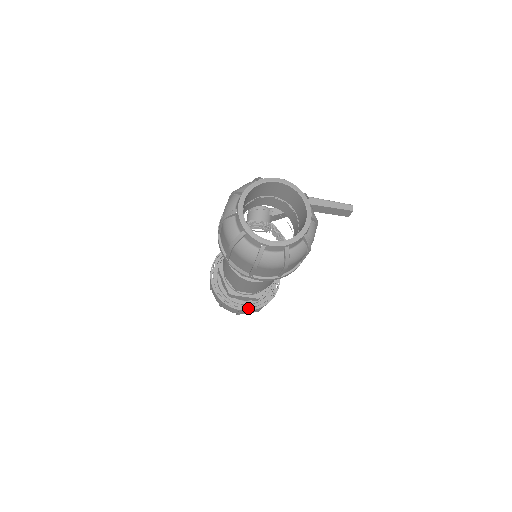
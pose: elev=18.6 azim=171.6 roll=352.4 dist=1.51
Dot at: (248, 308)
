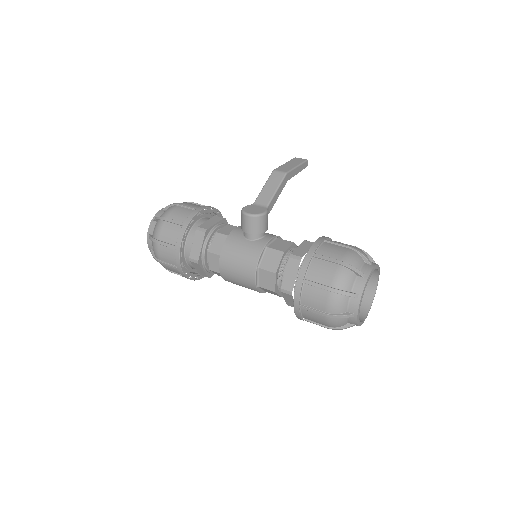
Dot at: occluded
